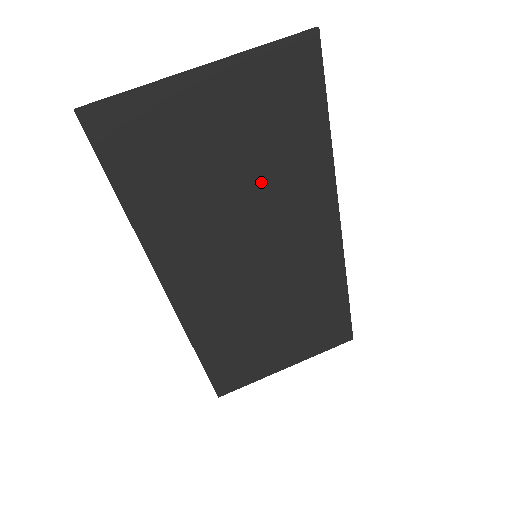
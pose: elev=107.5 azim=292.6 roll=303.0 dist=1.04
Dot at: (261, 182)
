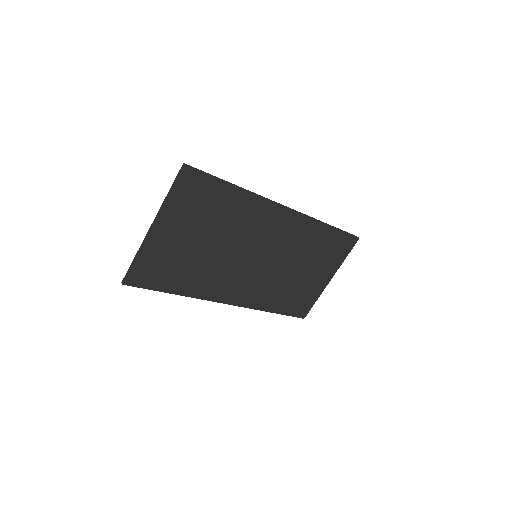
Dot at: (224, 233)
